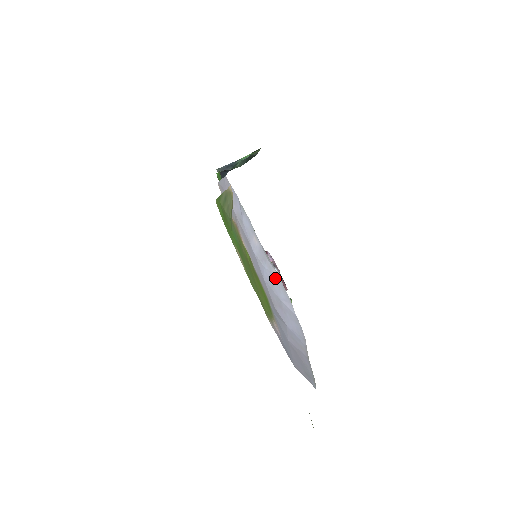
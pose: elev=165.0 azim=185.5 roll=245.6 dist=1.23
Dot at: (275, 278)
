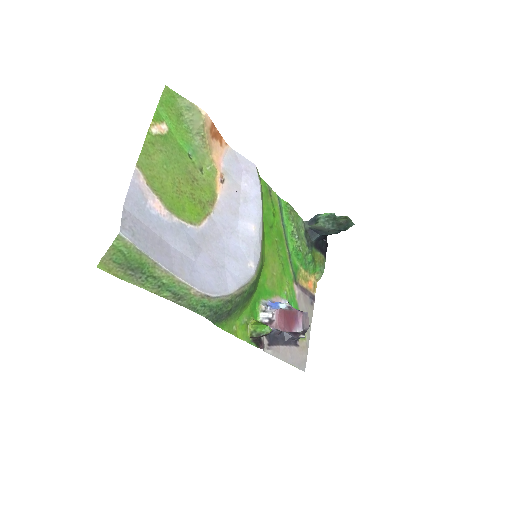
Dot at: (245, 264)
